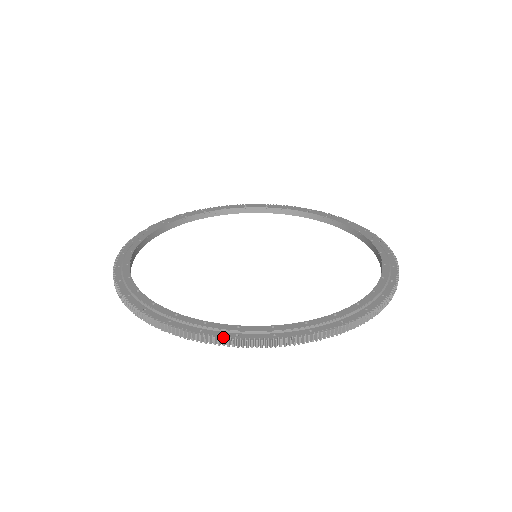
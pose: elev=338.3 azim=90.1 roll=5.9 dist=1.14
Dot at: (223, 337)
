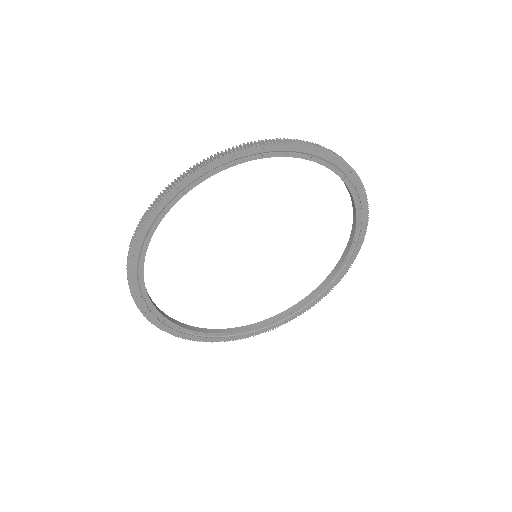
Dot at: (328, 150)
